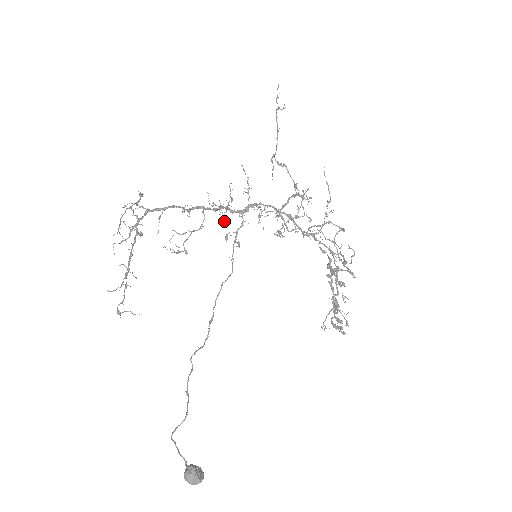
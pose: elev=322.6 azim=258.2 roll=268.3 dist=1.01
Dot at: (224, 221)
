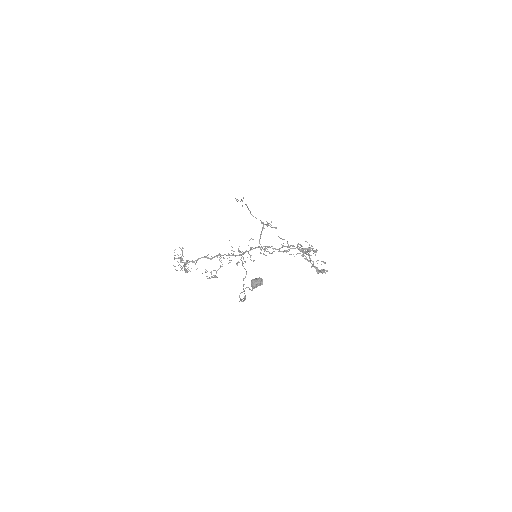
Dot at: occluded
